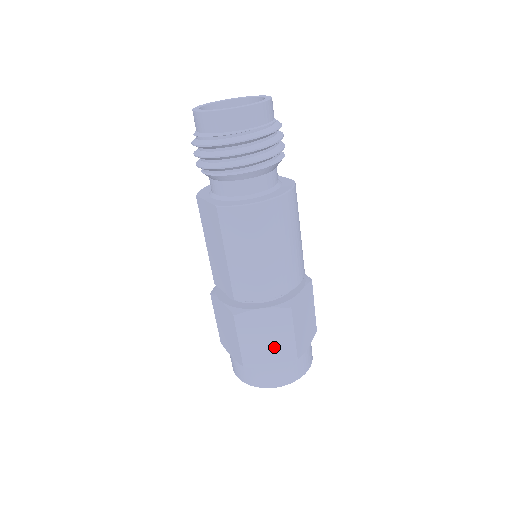
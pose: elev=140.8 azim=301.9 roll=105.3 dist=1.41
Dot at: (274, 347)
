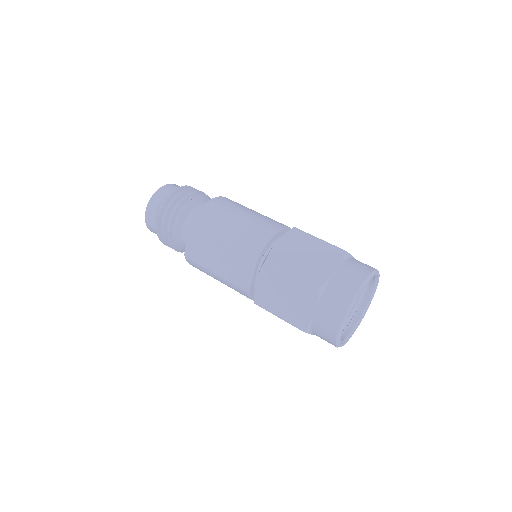
Dot at: (318, 256)
